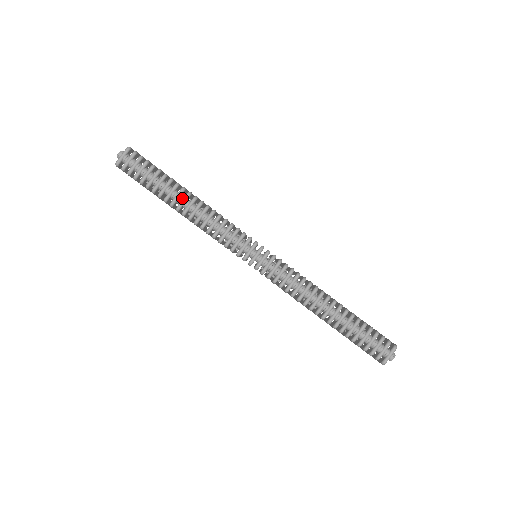
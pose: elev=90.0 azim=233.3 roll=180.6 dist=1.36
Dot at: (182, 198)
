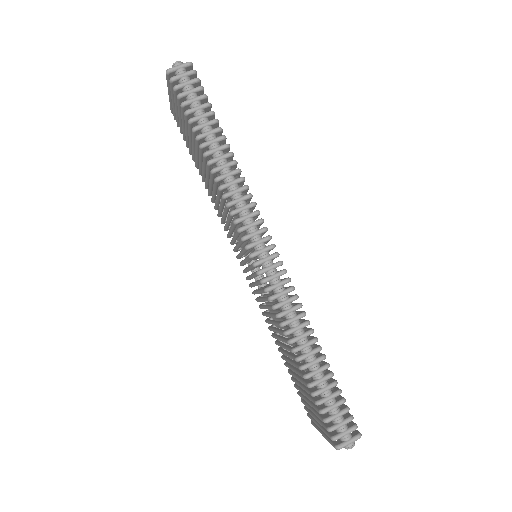
Dot at: (217, 145)
